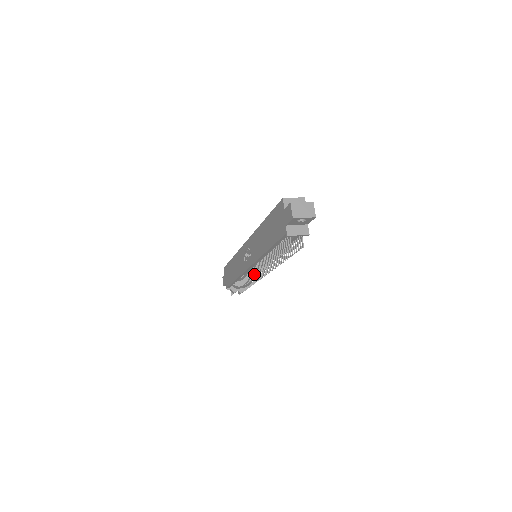
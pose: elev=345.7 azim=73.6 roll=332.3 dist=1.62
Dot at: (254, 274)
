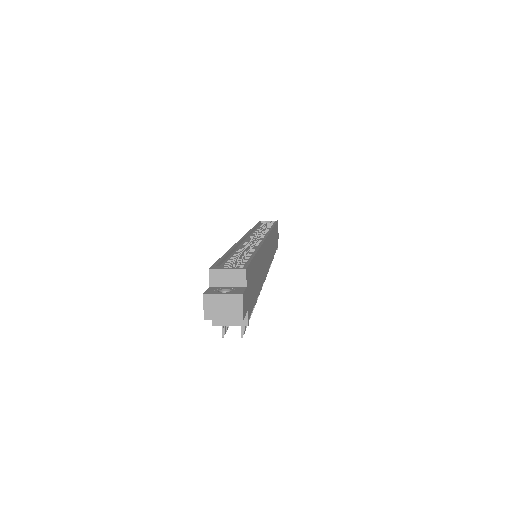
Dot at: occluded
